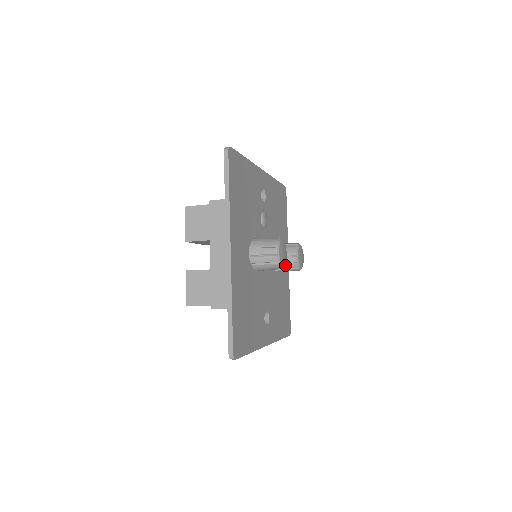
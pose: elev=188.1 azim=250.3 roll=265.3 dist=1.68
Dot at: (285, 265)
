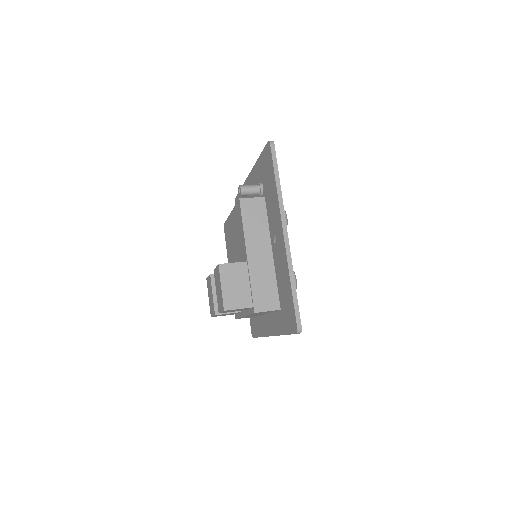
Dot at: occluded
